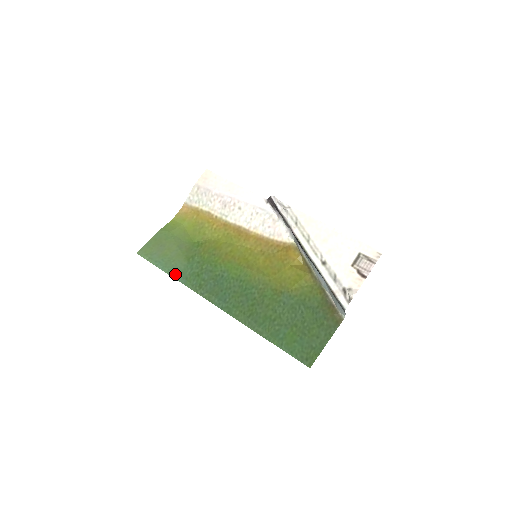
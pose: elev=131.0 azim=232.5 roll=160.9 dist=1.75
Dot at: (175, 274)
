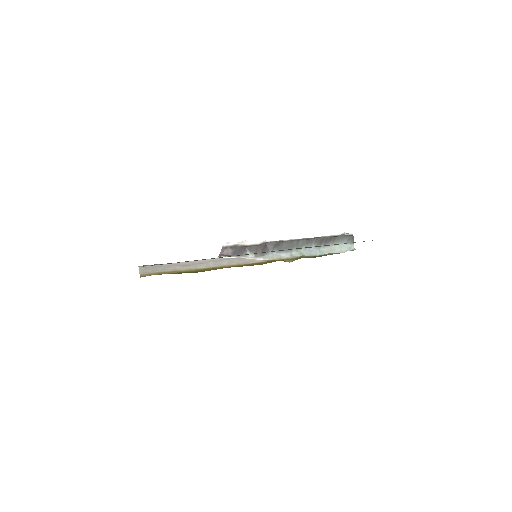
Dot at: occluded
